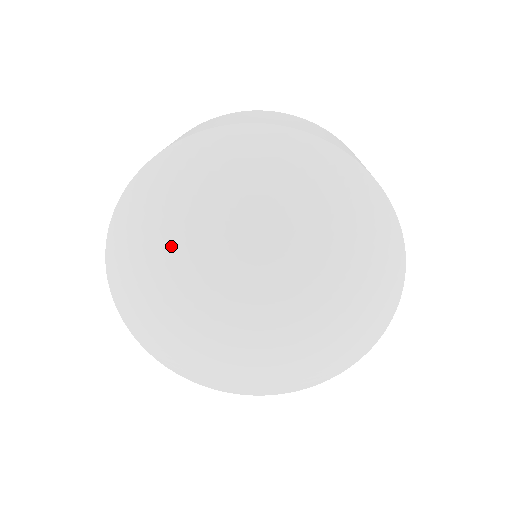
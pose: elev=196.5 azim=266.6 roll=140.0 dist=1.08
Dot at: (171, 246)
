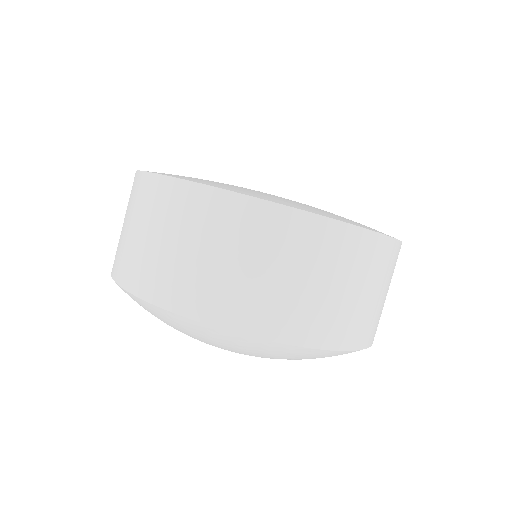
Dot at: occluded
